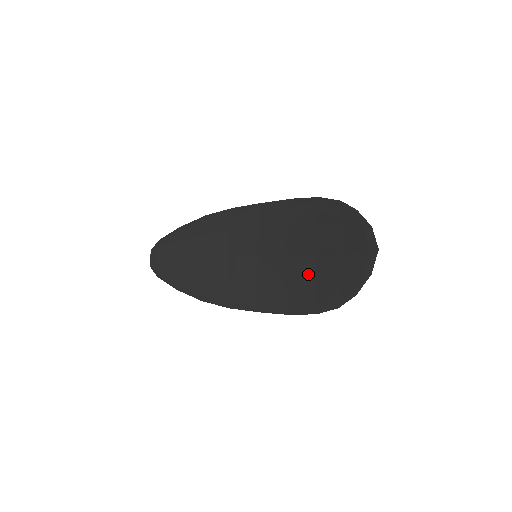
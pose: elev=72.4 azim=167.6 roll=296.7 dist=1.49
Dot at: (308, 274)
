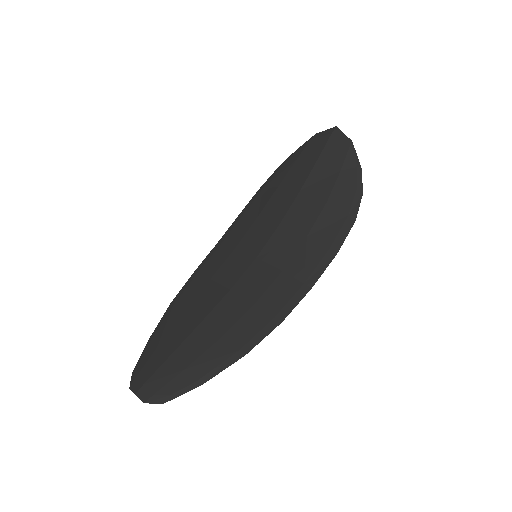
Dot at: (313, 205)
